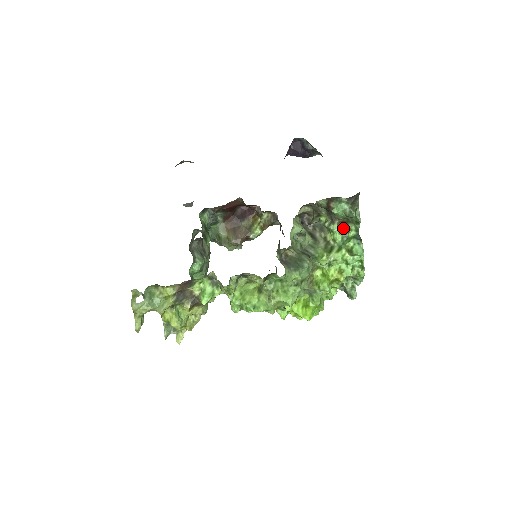
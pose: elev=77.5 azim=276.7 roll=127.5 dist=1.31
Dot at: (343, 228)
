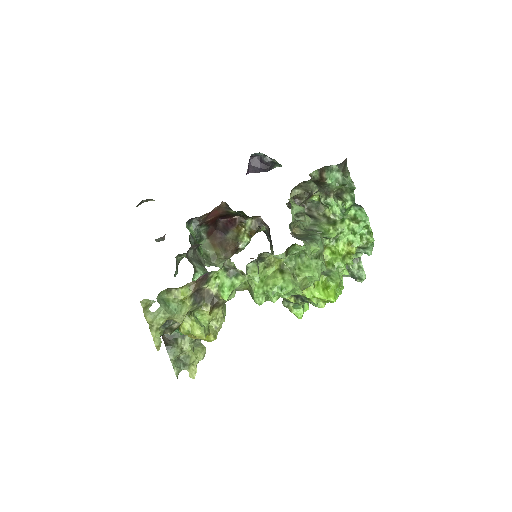
Dot at: (338, 201)
